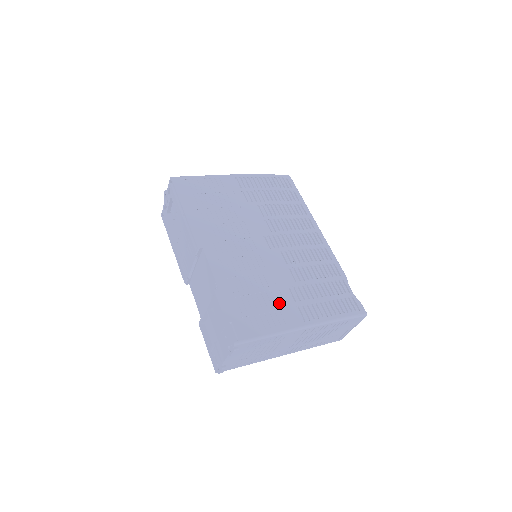
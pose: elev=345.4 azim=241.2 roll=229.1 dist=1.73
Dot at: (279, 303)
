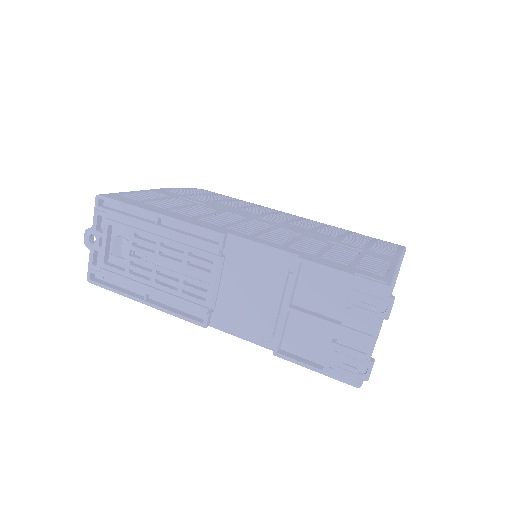
Dot at: (357, 251)
